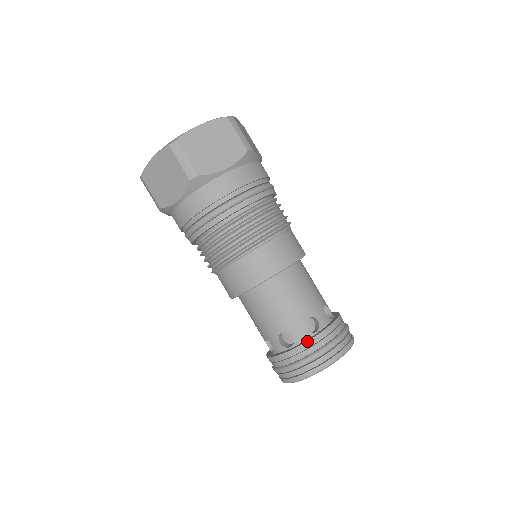
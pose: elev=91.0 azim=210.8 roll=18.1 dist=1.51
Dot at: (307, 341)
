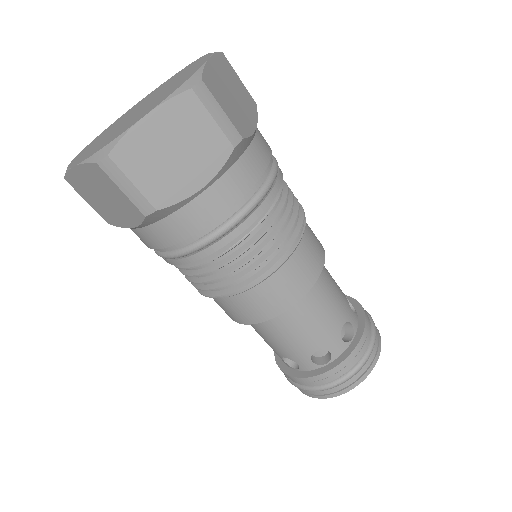
Dot at: (282, 371)
